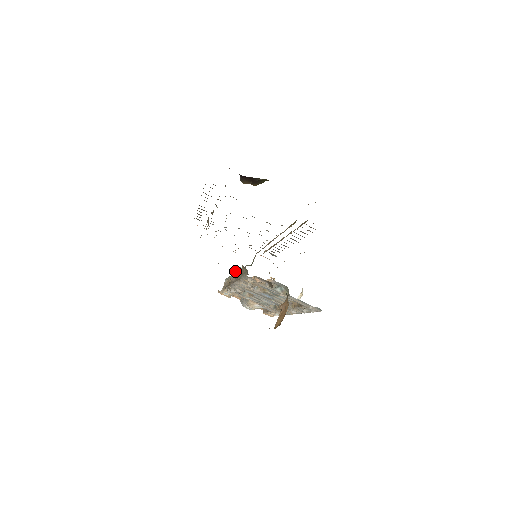
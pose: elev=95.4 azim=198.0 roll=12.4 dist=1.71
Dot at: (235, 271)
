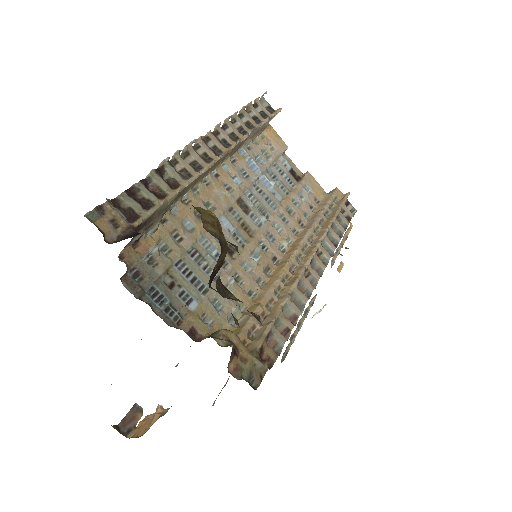
Dot at: occluded
